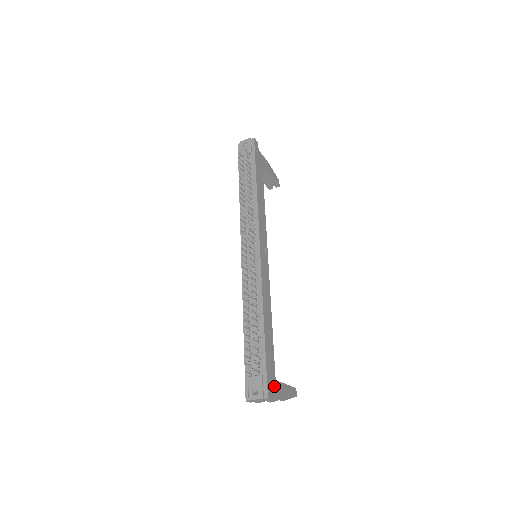
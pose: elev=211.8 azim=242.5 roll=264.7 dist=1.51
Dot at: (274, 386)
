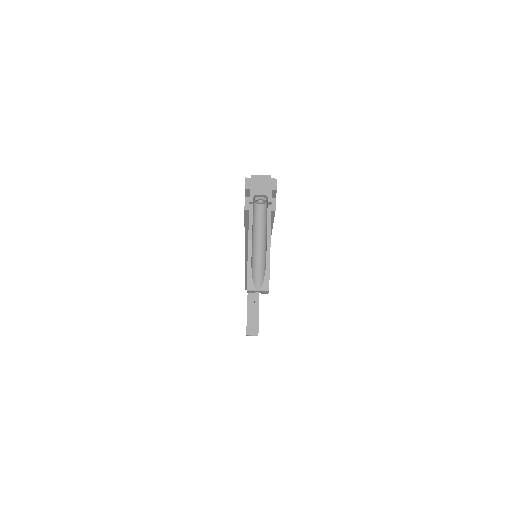
Dot at: occluded
